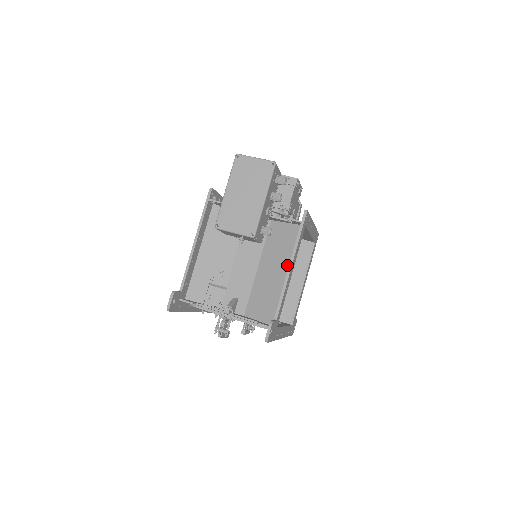
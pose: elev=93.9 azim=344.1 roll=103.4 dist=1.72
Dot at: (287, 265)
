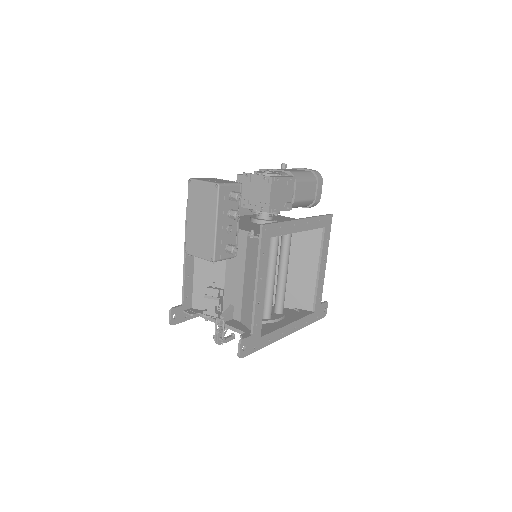
Dot at: occluded
